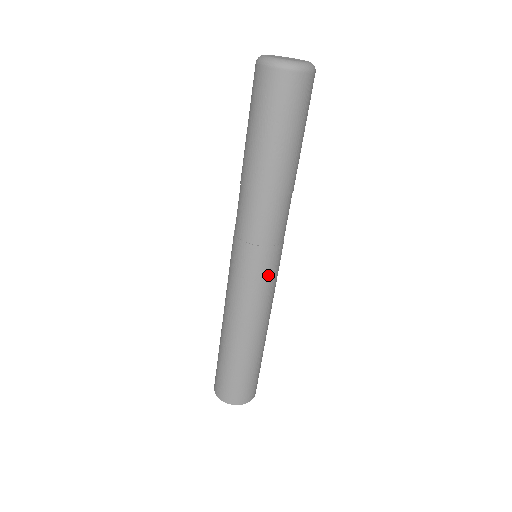
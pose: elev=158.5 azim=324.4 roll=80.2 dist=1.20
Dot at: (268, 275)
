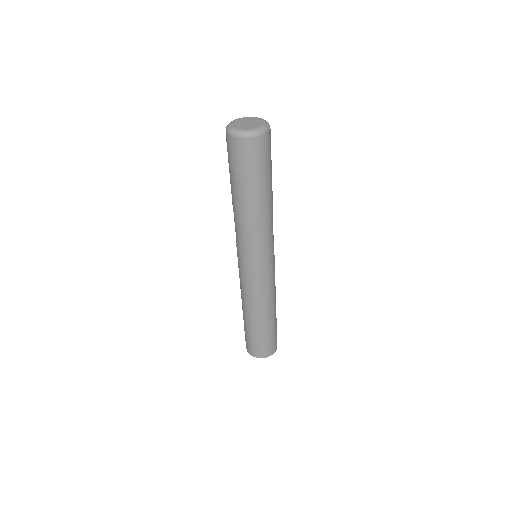
Dot at: (251, 272)
